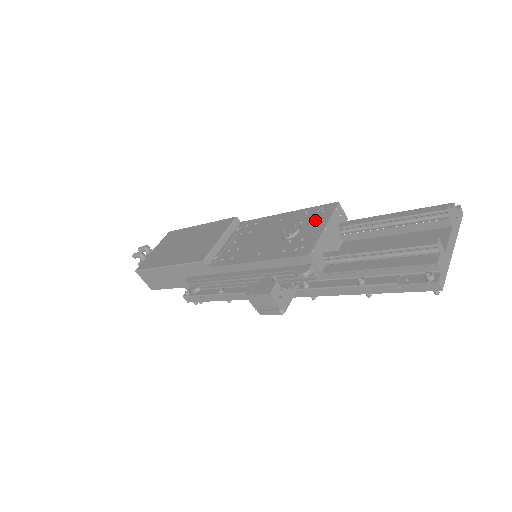
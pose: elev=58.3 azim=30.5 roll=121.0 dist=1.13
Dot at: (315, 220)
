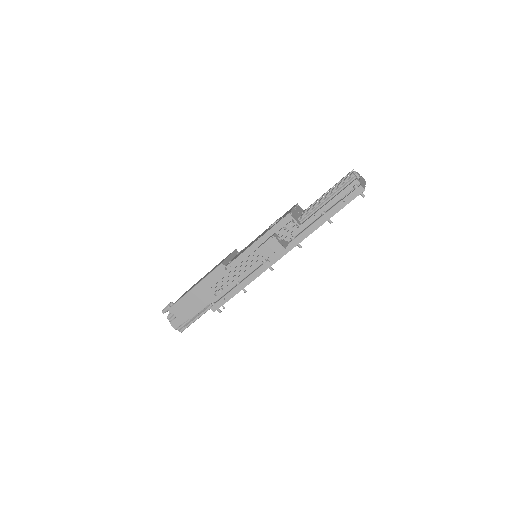
Dot at: (287, 212)
